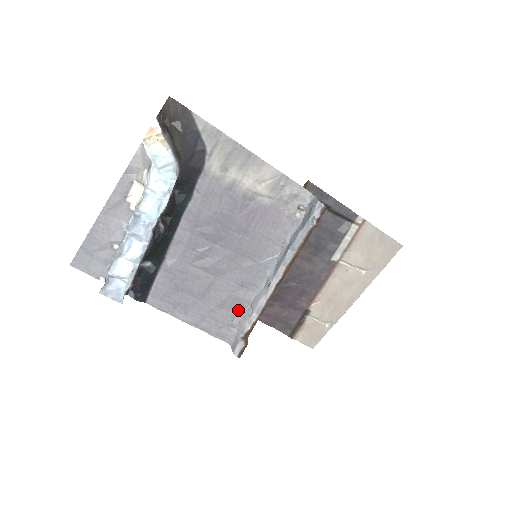
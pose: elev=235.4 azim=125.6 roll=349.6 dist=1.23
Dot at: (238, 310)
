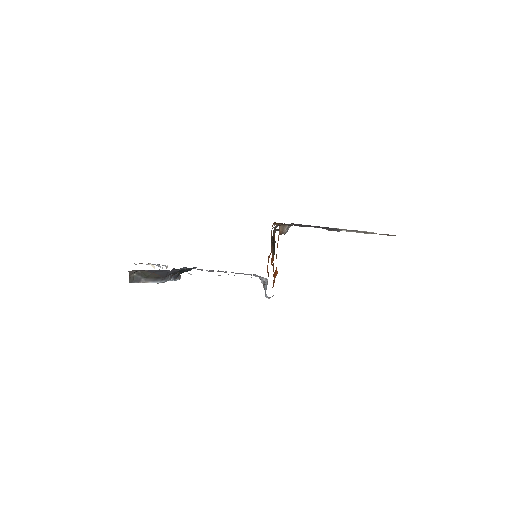
Dot at: occluded
